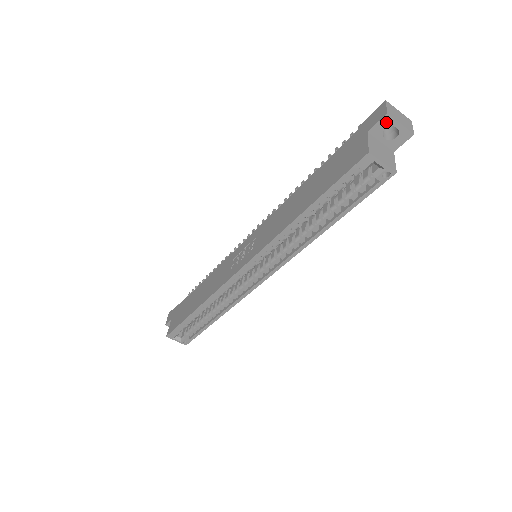
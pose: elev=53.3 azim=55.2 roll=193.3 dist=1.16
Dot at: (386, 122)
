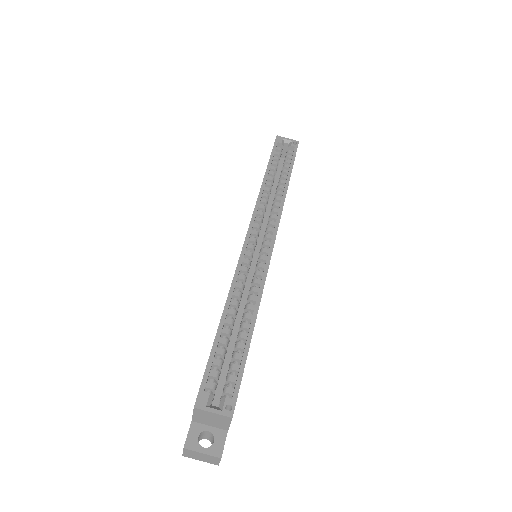
Dot at: occluded
